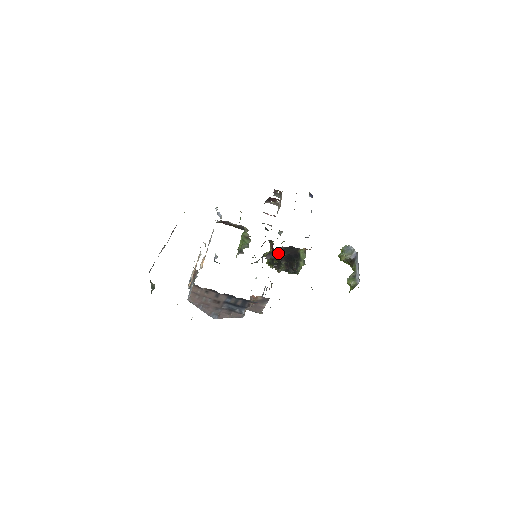
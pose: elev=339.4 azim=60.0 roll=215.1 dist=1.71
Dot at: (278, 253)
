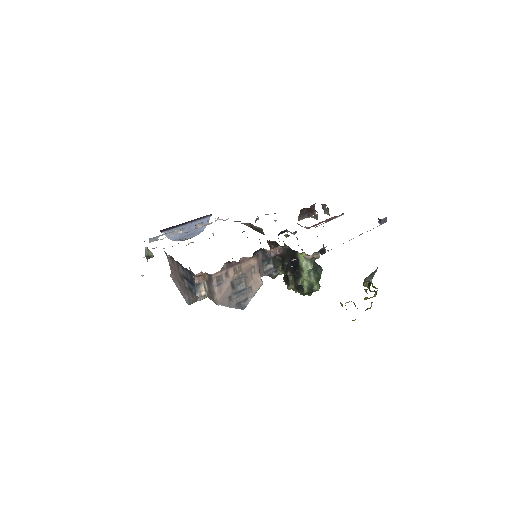
Dot at: (282, 259)
